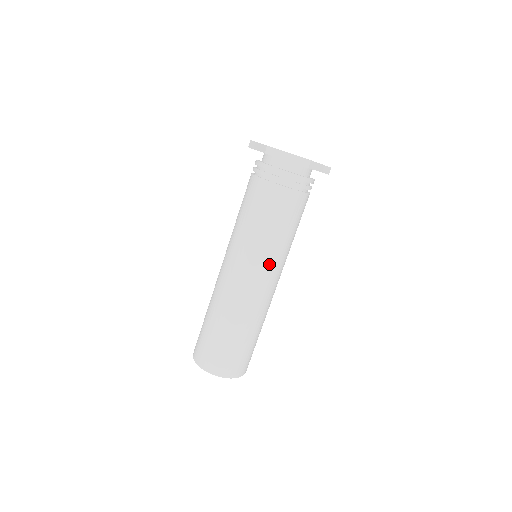
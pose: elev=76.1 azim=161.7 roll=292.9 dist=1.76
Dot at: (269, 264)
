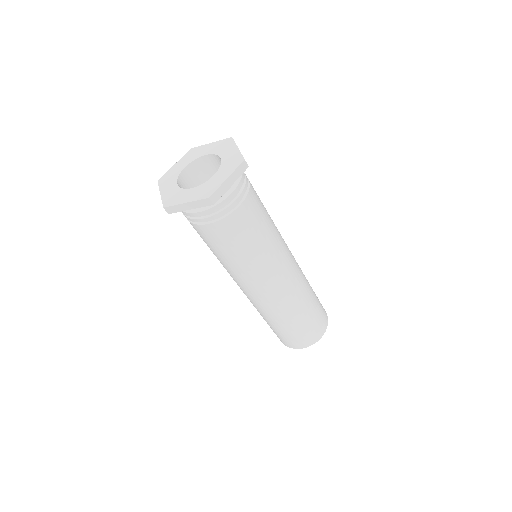
Dot at: (264, 274)
